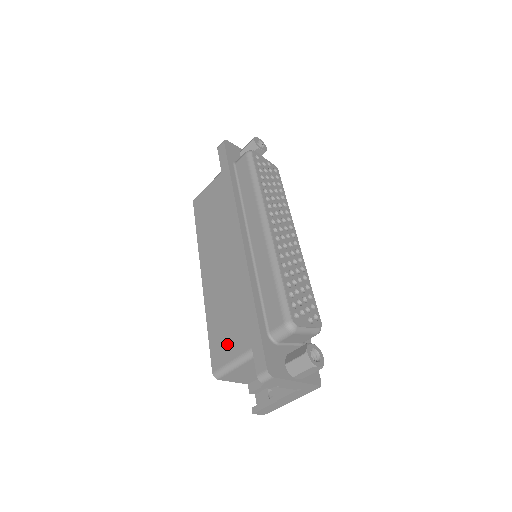
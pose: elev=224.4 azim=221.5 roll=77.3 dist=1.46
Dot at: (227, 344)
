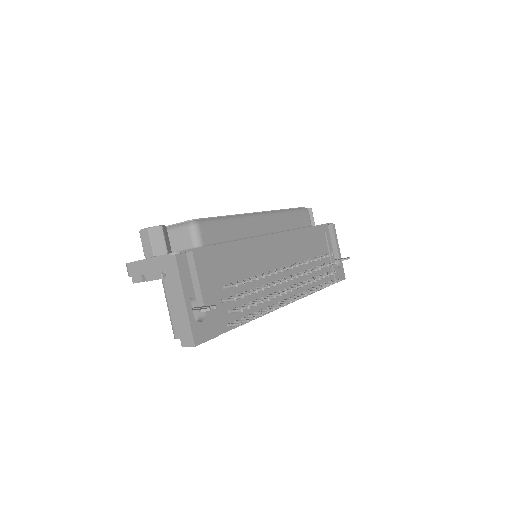
Dot at: occluded
